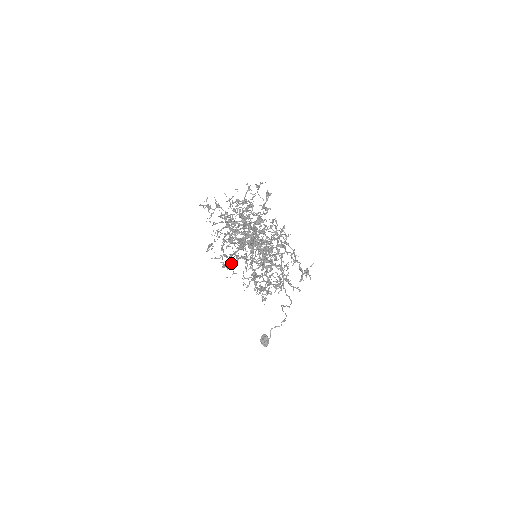
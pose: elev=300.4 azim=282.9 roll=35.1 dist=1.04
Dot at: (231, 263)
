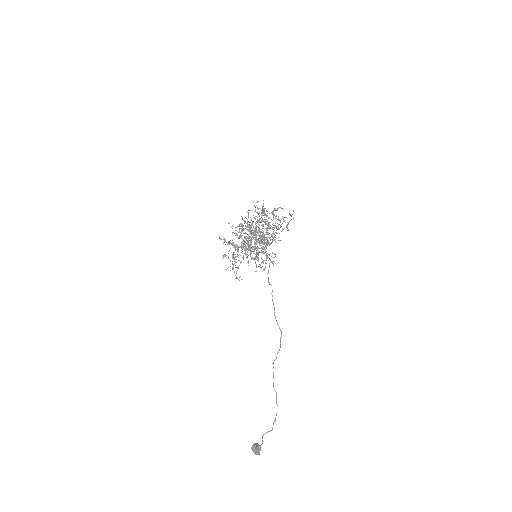
Dot at: occluded
